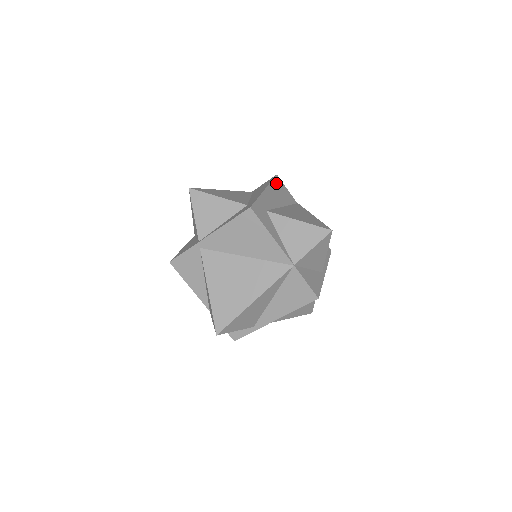
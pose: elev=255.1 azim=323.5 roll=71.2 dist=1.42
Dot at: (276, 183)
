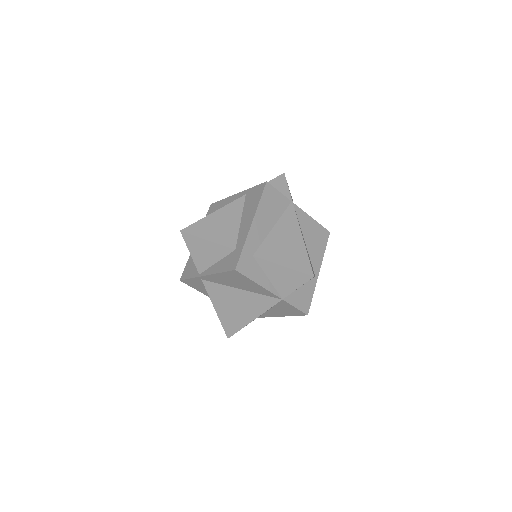
Dot at: (265, 197)
